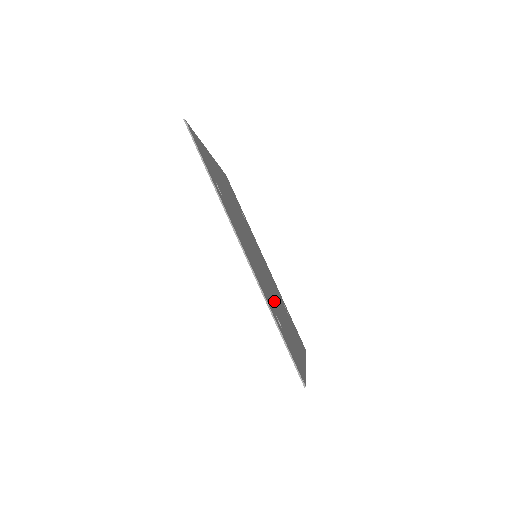
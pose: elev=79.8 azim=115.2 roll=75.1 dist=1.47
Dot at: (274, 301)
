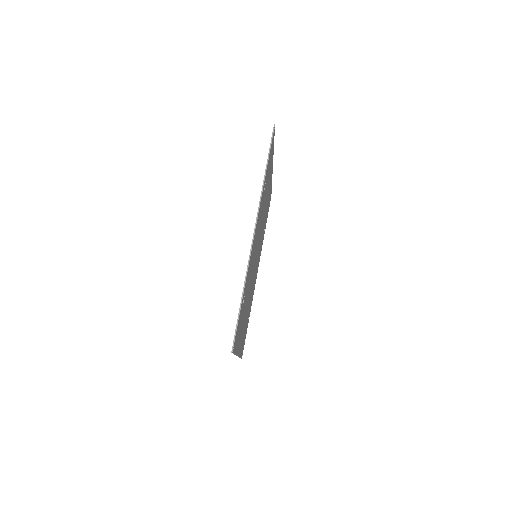
Dot at: (248, 291)
